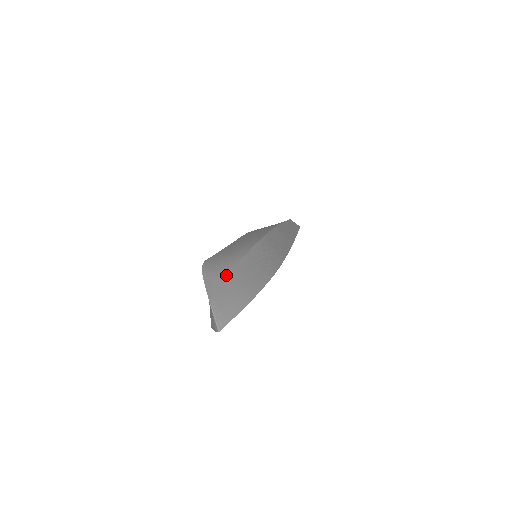
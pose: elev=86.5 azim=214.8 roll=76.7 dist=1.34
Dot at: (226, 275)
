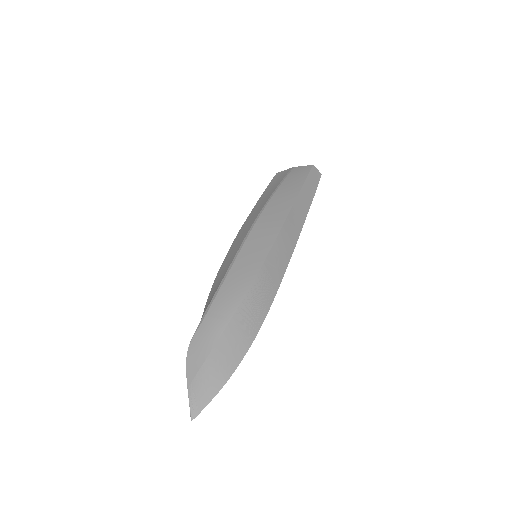
Dot at: (208, 355)
